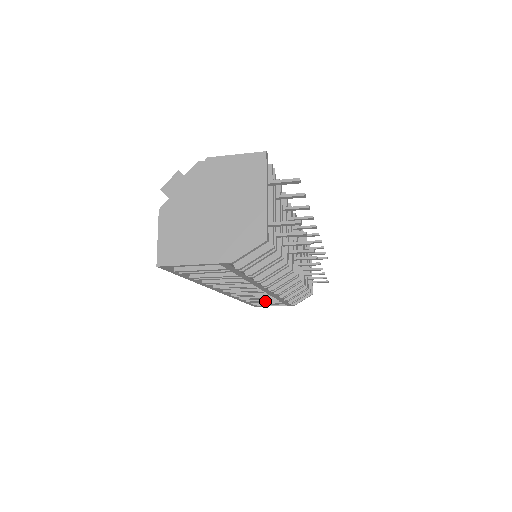
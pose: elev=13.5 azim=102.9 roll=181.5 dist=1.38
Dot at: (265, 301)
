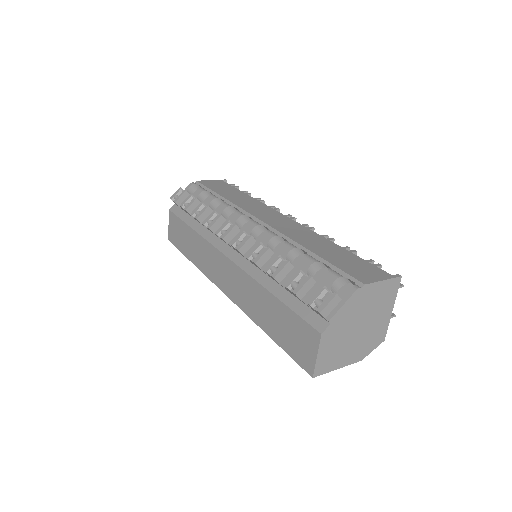
Dot at: occluded
